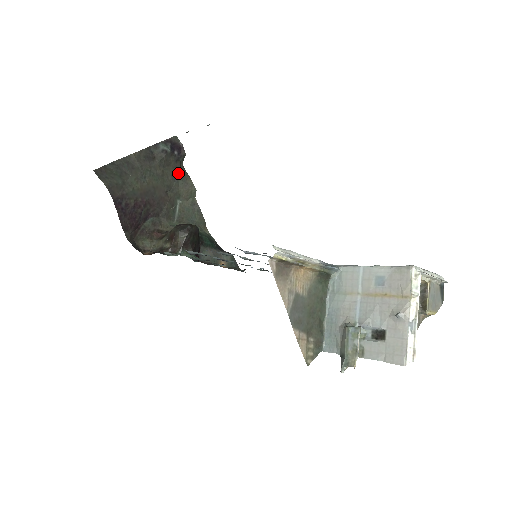
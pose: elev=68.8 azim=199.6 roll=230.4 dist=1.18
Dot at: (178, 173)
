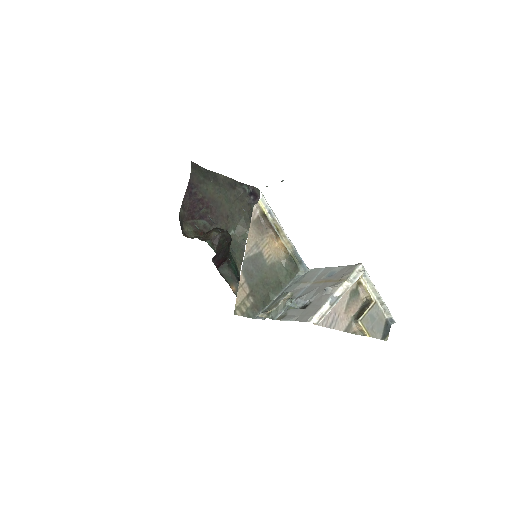
Dot at: (245, 213)
